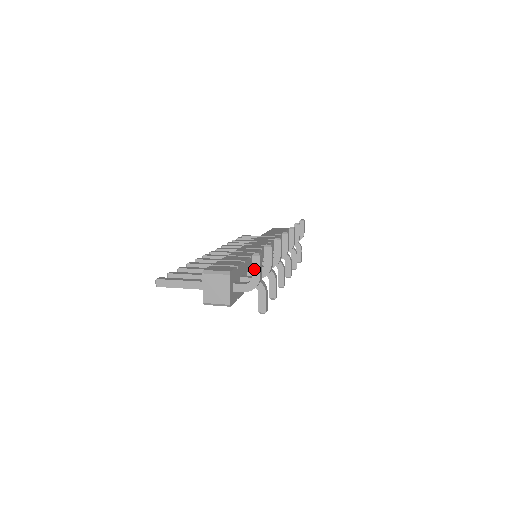
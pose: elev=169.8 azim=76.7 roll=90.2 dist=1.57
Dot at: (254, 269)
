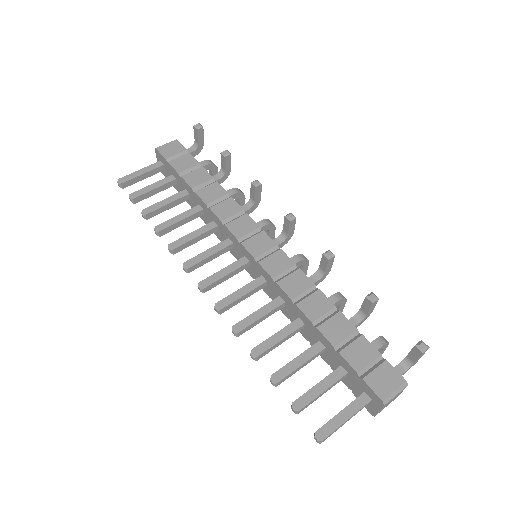
Dot at: (419, 358)
